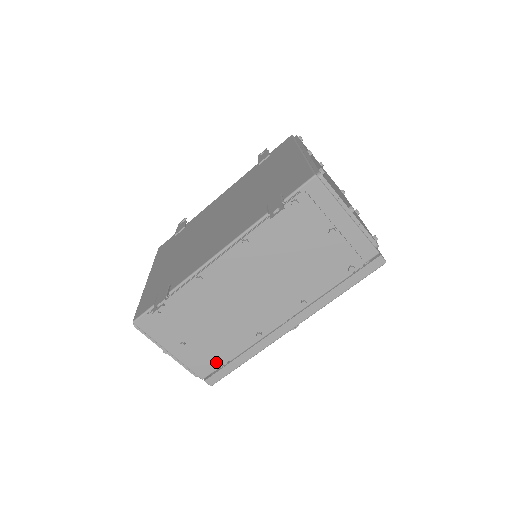
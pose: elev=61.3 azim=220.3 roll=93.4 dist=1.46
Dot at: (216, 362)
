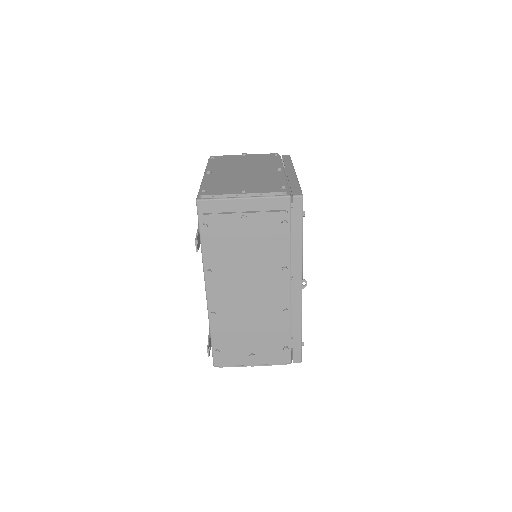
Dot at: (283, 348)
